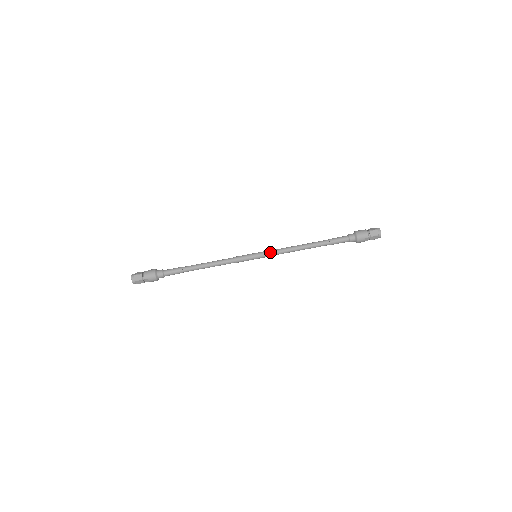
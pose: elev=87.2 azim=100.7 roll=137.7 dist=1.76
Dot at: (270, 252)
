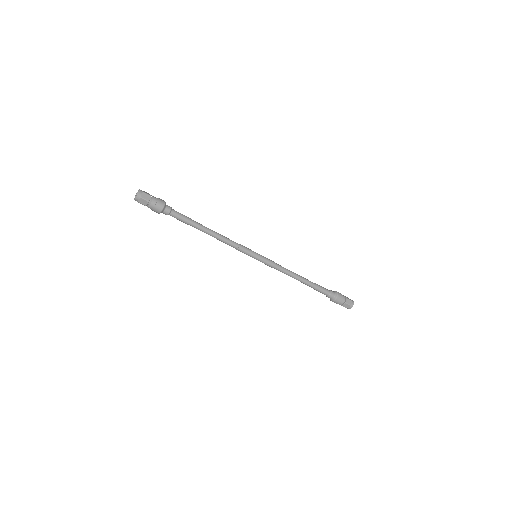
Dot at: (269, 264)
